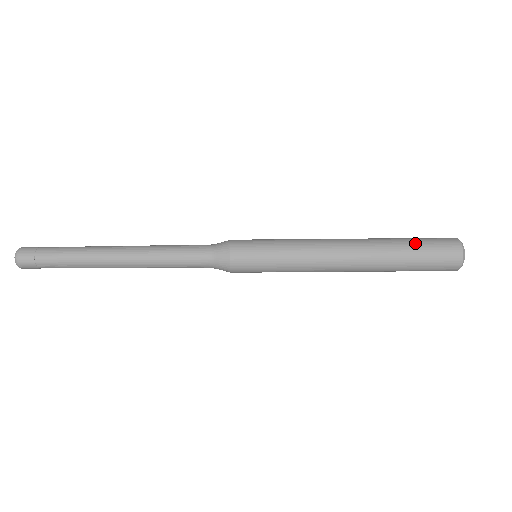
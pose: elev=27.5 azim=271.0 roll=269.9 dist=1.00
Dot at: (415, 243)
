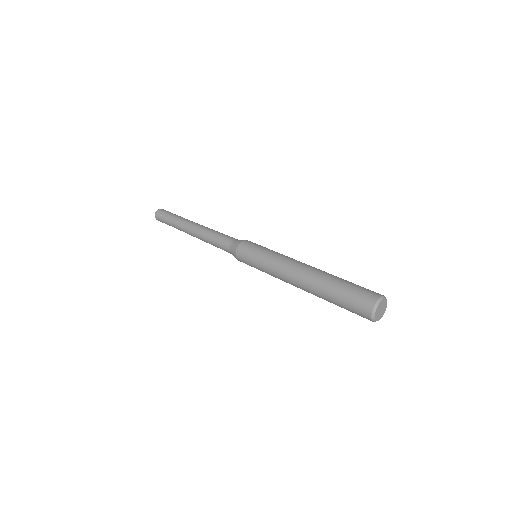
Dot at: (339, 303)
